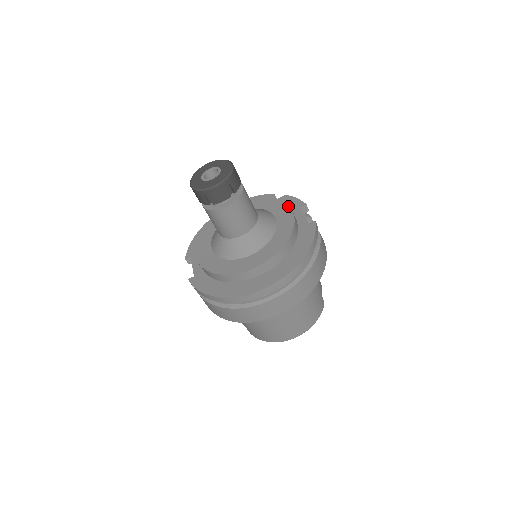
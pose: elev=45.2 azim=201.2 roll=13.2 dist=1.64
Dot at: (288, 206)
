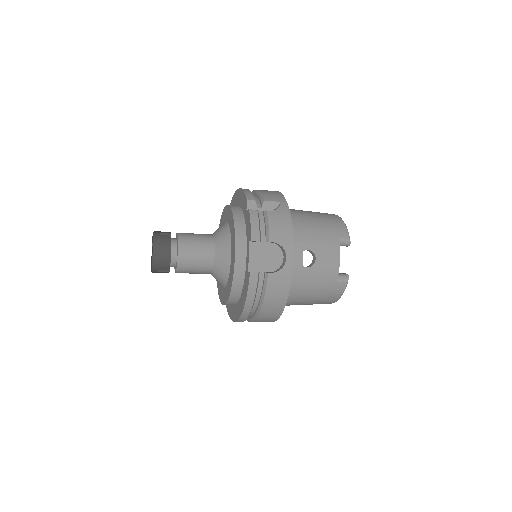
Dot at: (234, 246)
